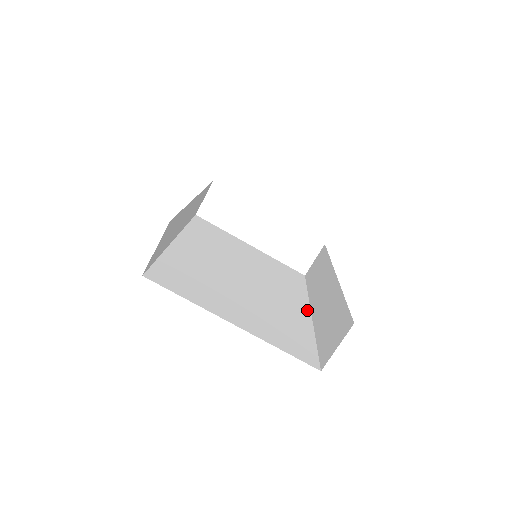
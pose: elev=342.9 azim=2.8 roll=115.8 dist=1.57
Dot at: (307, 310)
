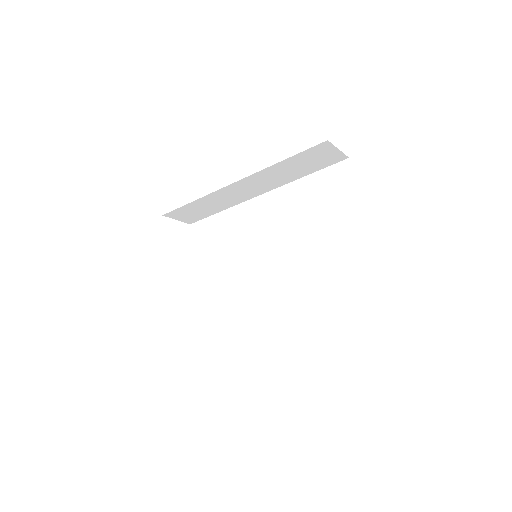
Dot at: occluded
